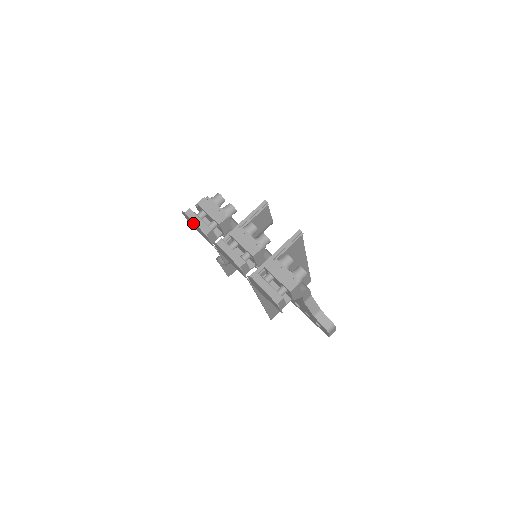
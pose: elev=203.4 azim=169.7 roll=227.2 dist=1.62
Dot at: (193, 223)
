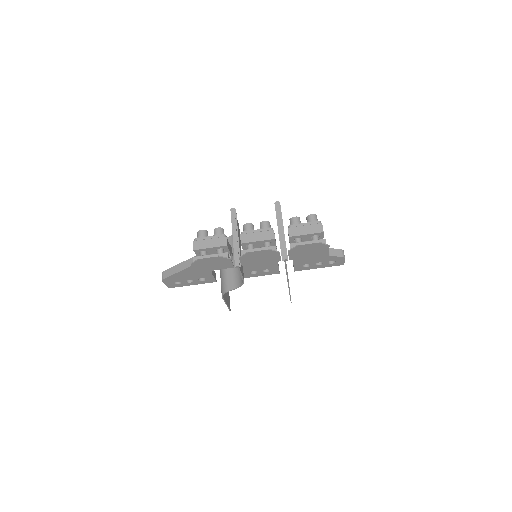
Dot at: (209, 261)
